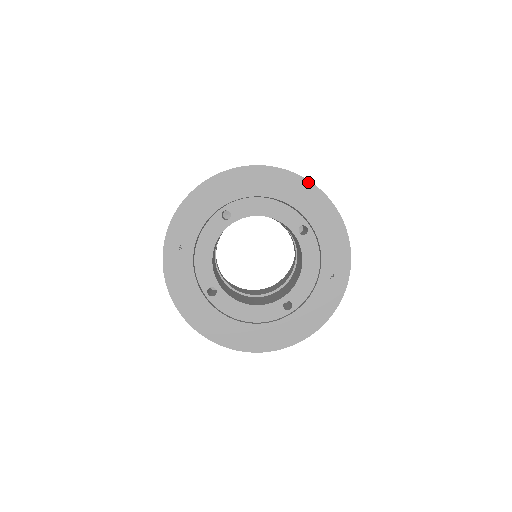
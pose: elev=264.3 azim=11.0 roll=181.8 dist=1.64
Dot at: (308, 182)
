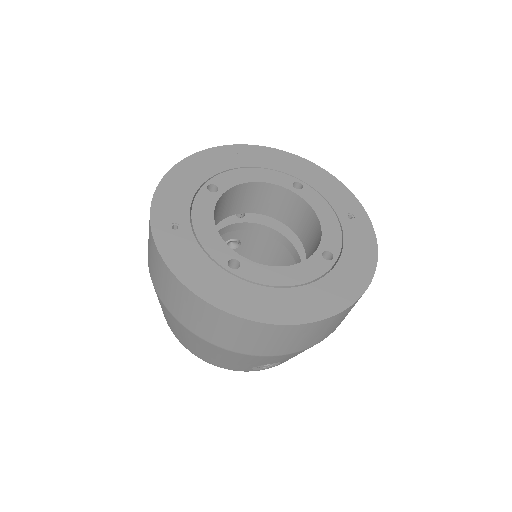
Dot at: (277, 150)
